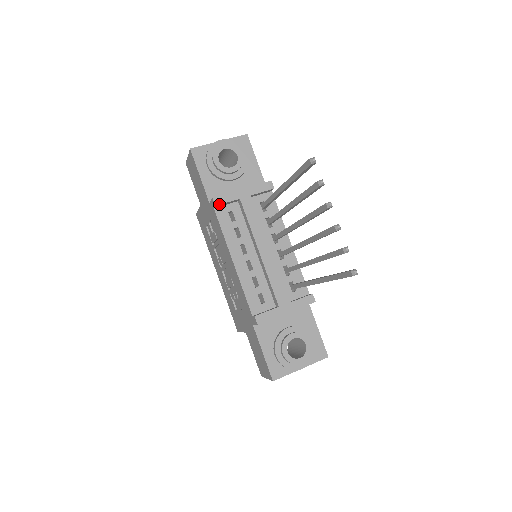
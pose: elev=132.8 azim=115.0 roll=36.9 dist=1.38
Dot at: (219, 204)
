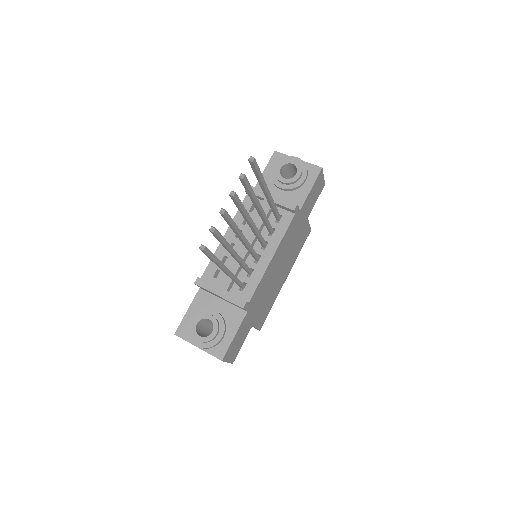
Dot at: occluded
